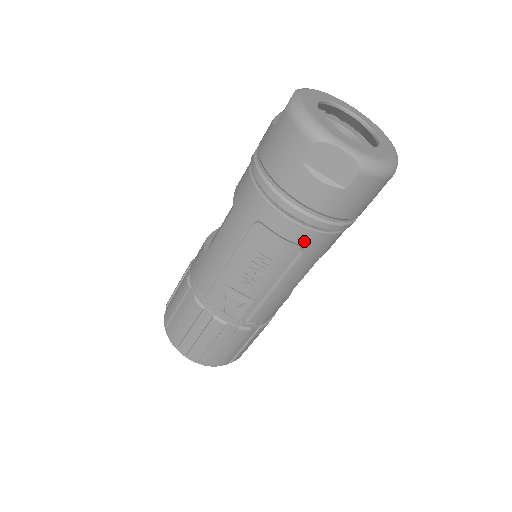
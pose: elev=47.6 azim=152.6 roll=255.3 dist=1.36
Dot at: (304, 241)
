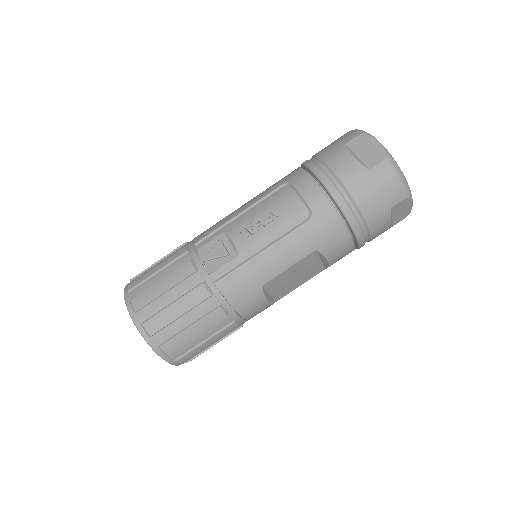
Dot at: (316, 206)
